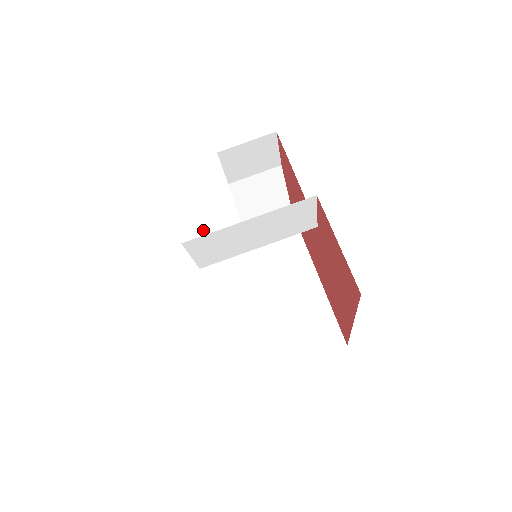
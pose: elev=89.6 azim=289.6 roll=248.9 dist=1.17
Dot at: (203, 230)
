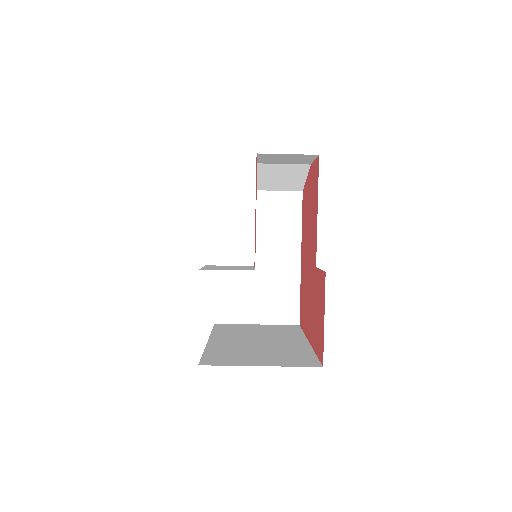
Dot at: (219, 230)
